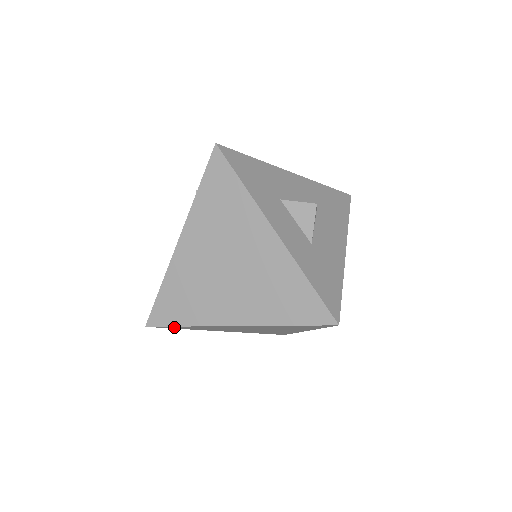
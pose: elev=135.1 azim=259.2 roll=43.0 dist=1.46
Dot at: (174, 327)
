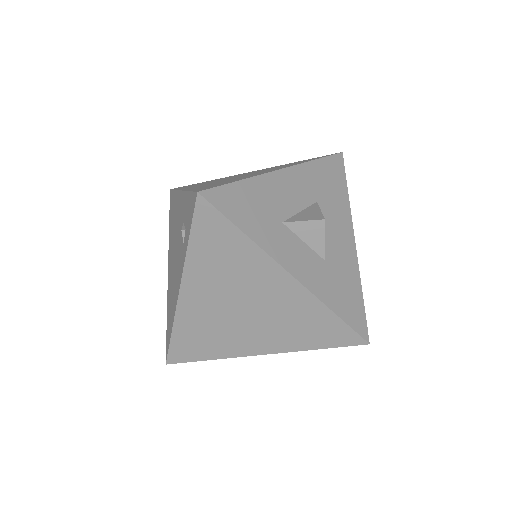
Dot at: occluded
